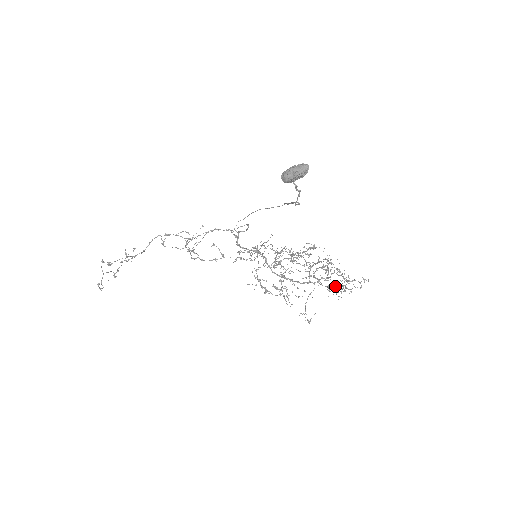
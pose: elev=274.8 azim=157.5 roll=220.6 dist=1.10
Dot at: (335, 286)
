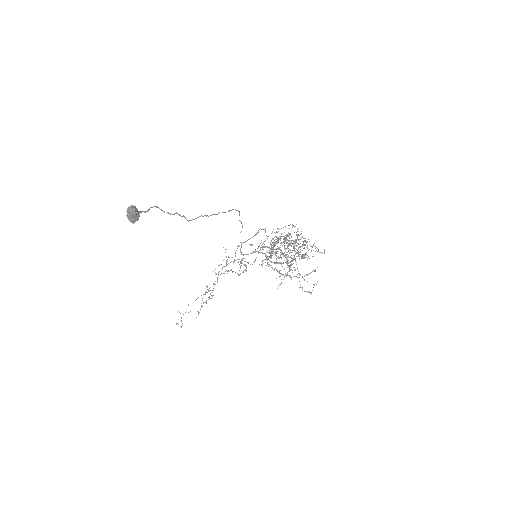
Dot at: occluded
